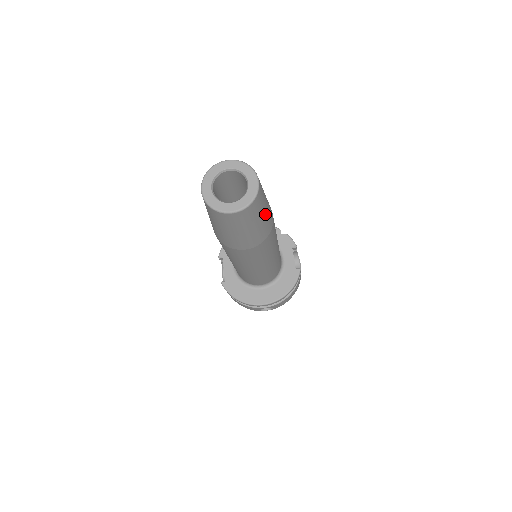
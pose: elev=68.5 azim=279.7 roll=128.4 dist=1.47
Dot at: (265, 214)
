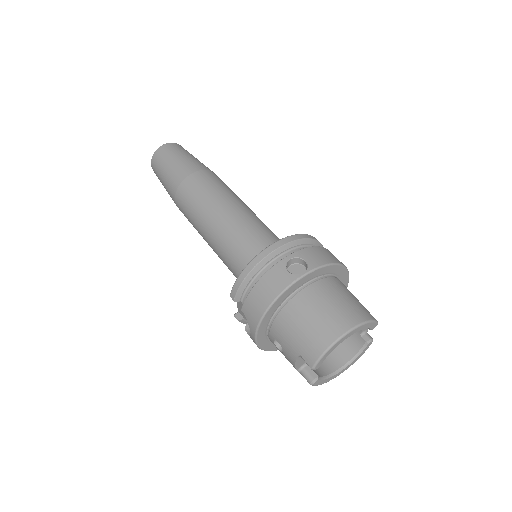
Dot at: occluded
